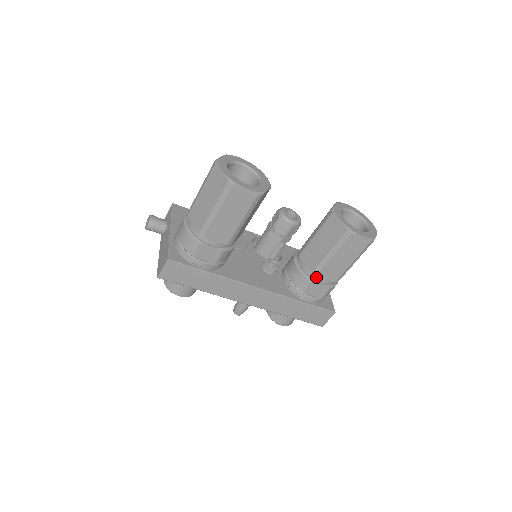
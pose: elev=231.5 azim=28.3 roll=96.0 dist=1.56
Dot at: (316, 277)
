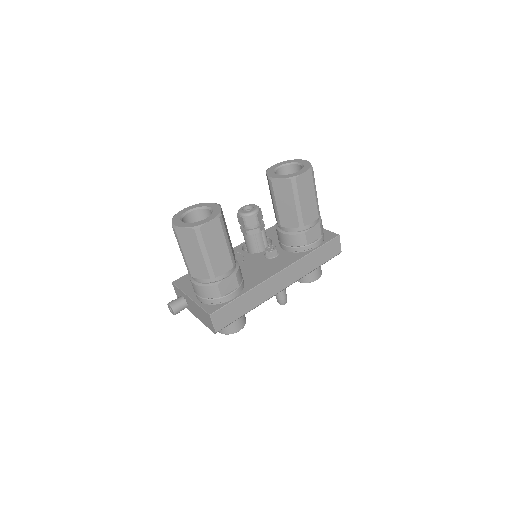
Dot at: (304, 227)
